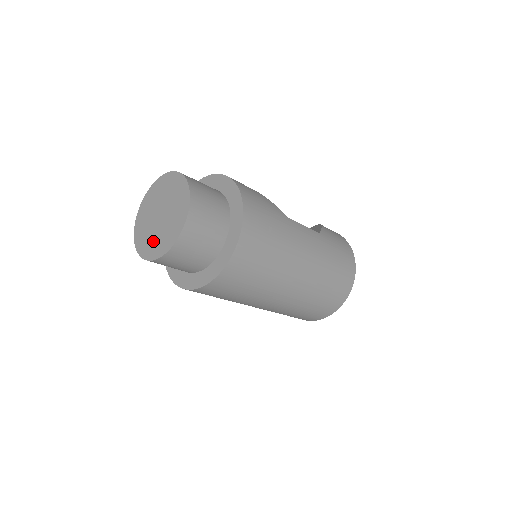
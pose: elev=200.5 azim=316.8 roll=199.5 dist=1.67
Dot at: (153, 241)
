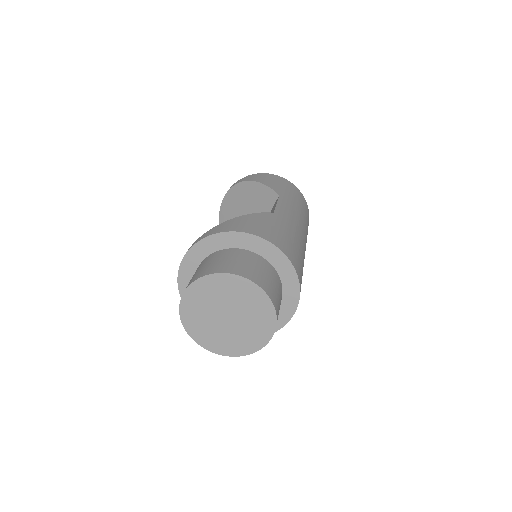
Dot at: (241, 339)
